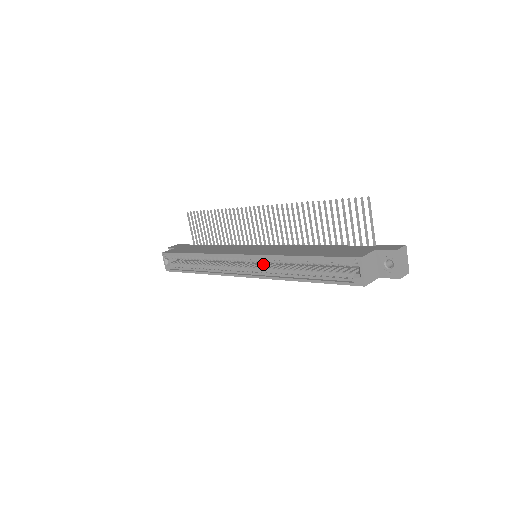
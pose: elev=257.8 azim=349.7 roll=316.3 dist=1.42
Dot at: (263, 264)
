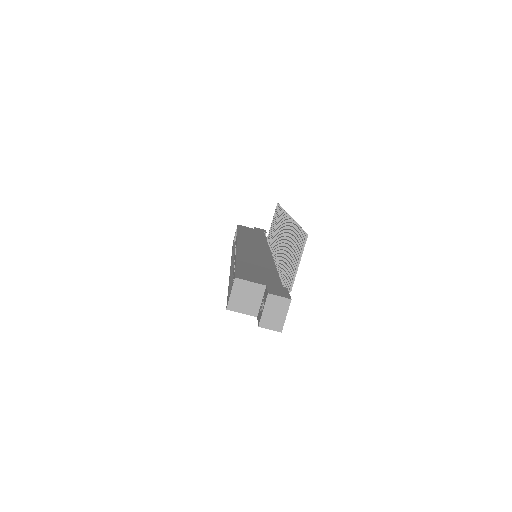
Dot at: occluded
